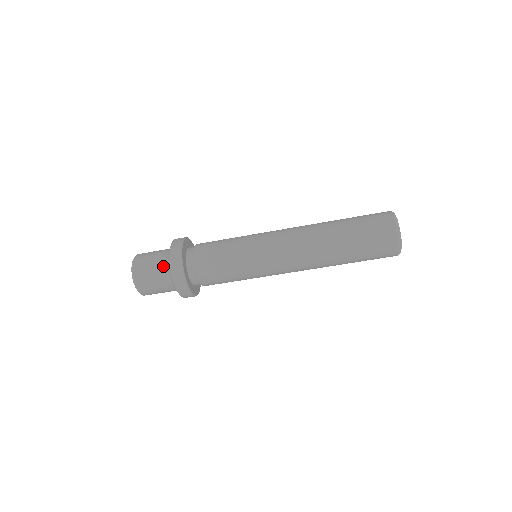
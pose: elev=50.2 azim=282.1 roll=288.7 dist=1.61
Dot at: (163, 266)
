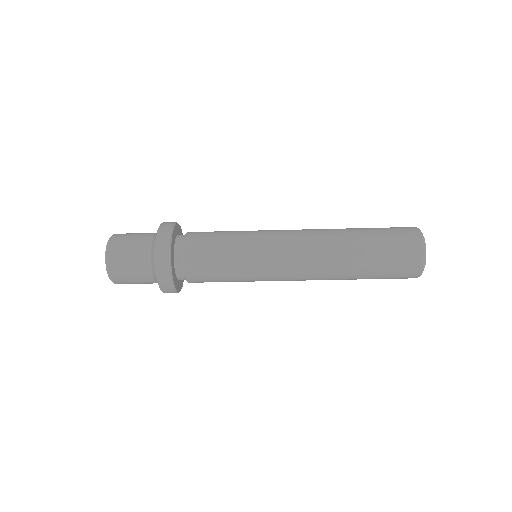
Dot at: (145, 256)
